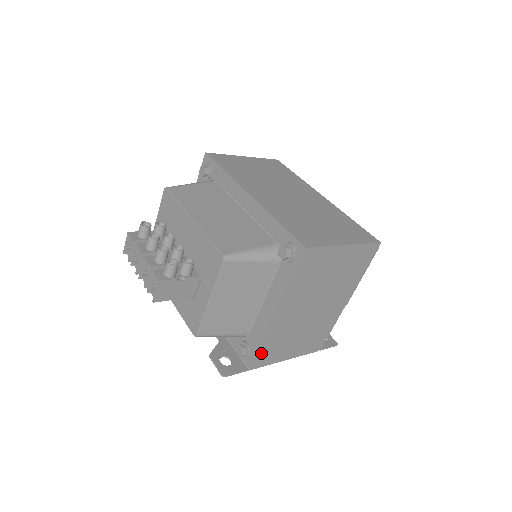
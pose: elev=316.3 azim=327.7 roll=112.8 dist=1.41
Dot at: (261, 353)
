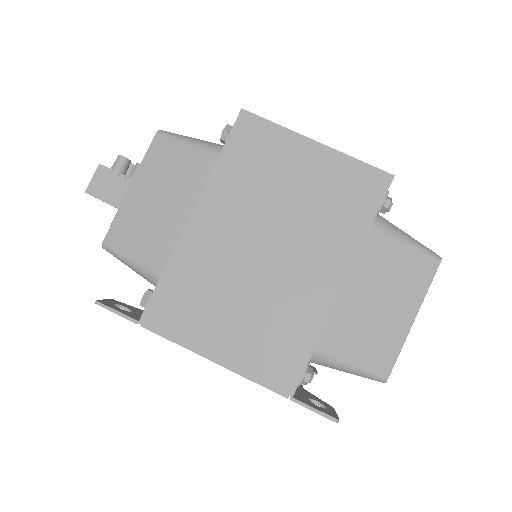
Dot at: (164, 296)
